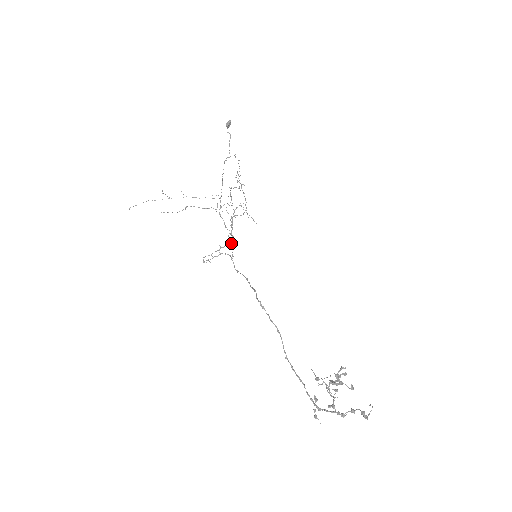
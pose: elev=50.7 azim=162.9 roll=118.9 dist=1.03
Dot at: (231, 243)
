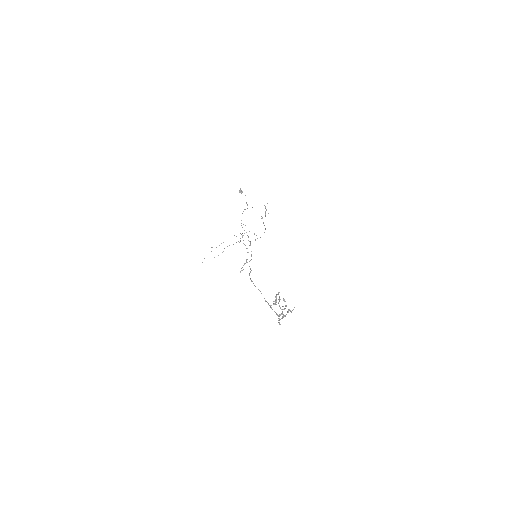
Dot at: (251, 255)
